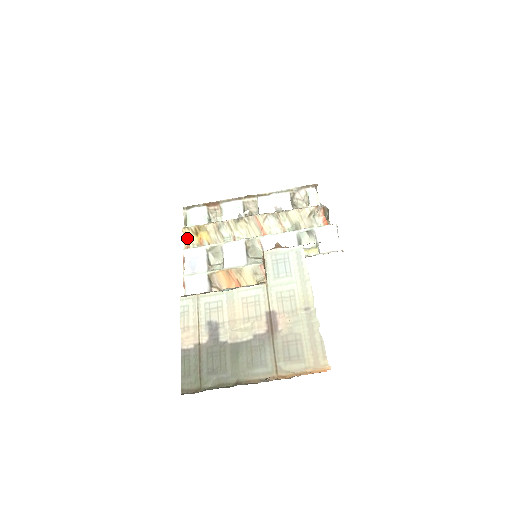
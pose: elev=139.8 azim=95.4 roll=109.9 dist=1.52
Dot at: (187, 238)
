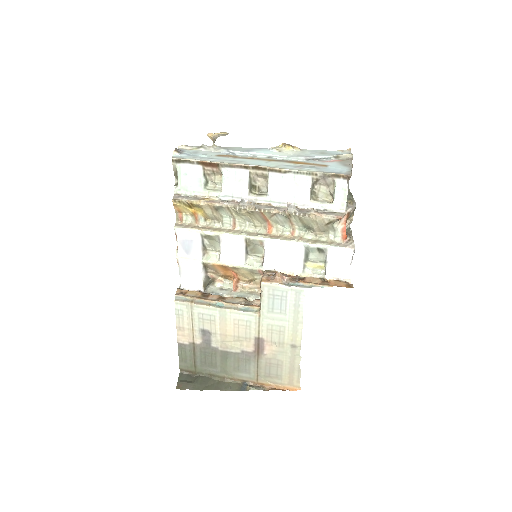
Dot at: (179, 208)
